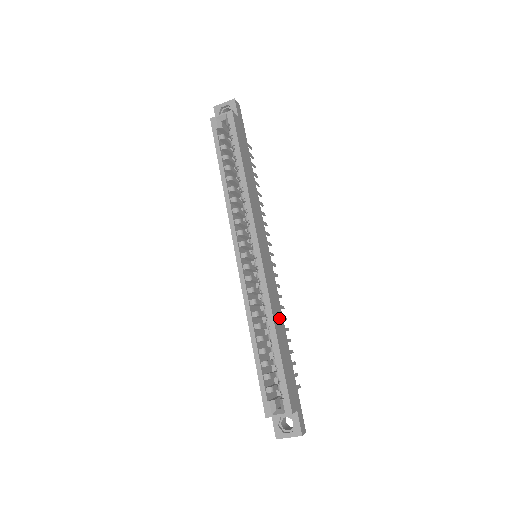
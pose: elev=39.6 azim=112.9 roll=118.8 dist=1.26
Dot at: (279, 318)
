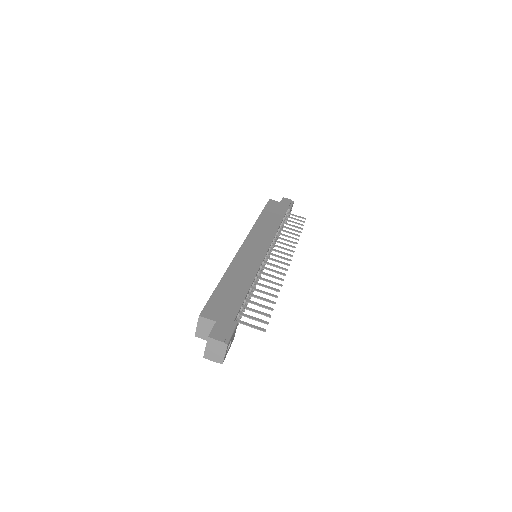
Dot at: (243, 275)
